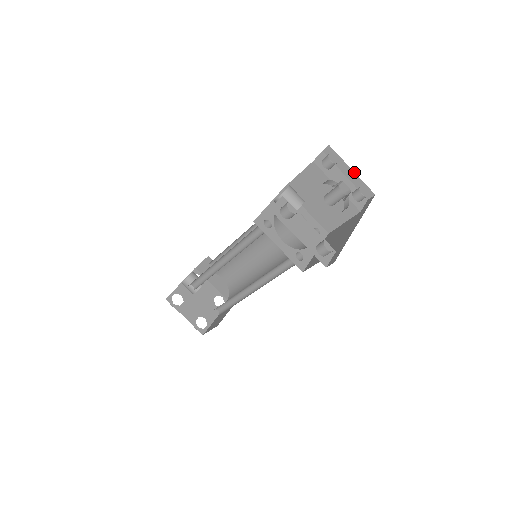
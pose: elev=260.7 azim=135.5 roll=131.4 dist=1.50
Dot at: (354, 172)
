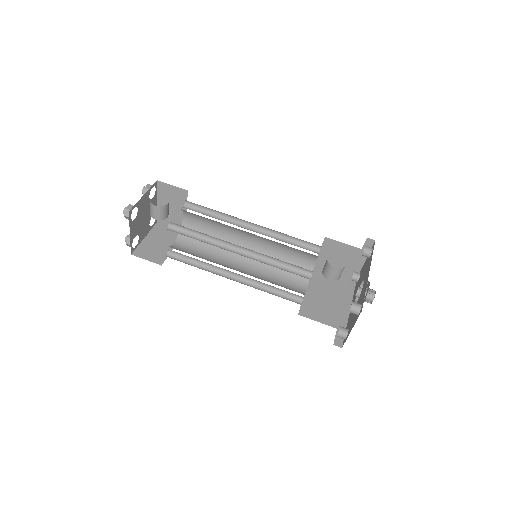
Dot at: (365, 261)
